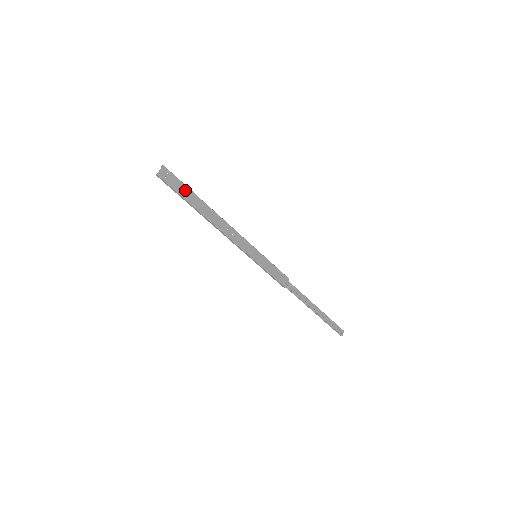
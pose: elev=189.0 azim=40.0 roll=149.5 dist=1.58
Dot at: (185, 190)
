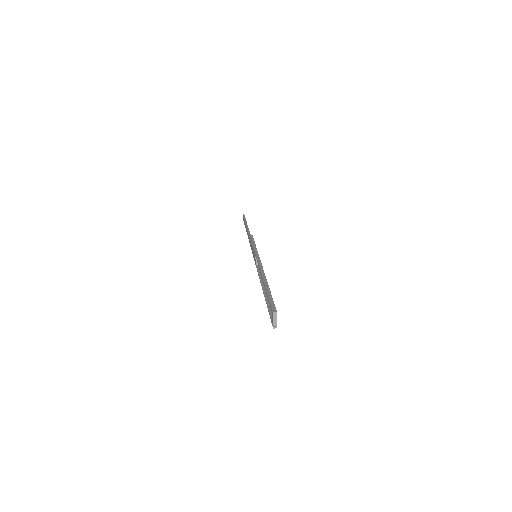
Dot at: occluded
